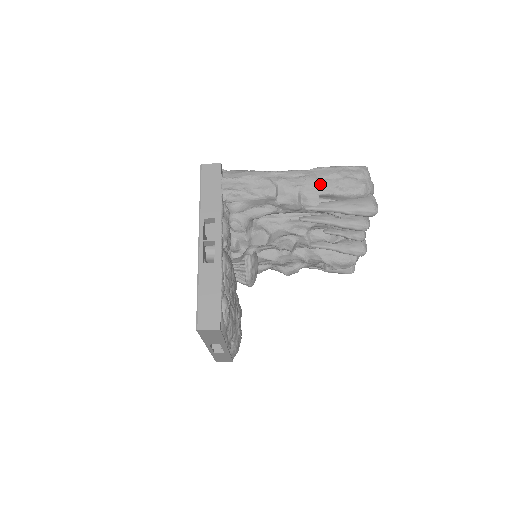
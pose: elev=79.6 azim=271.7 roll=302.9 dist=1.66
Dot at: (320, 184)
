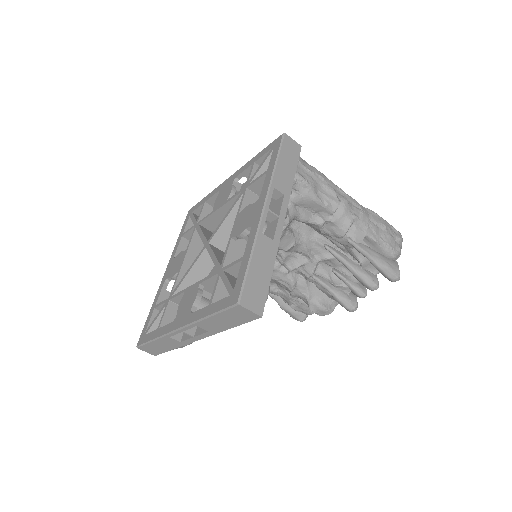
Dot at: (371, 226)
